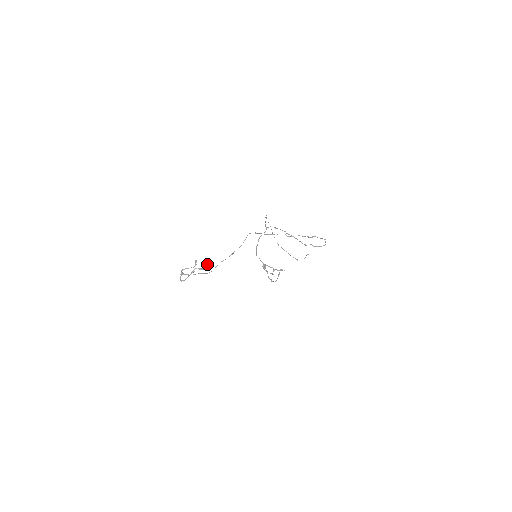
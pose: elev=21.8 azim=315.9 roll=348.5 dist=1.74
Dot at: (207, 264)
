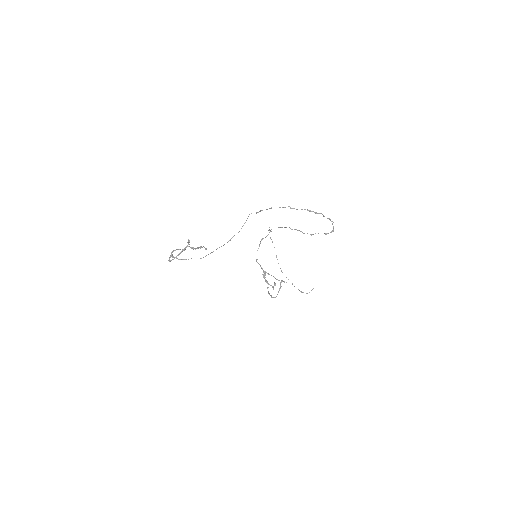
Dot at: (201, 246)
